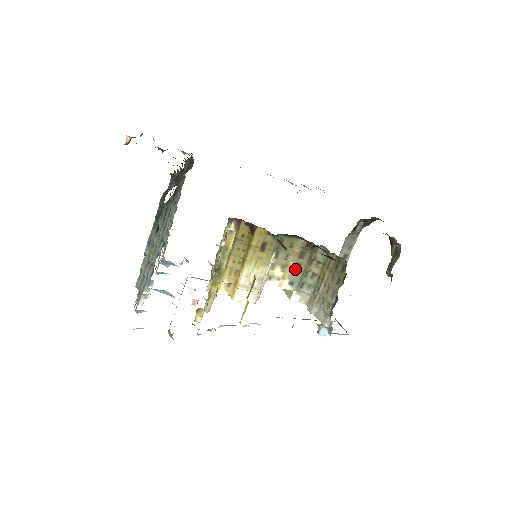
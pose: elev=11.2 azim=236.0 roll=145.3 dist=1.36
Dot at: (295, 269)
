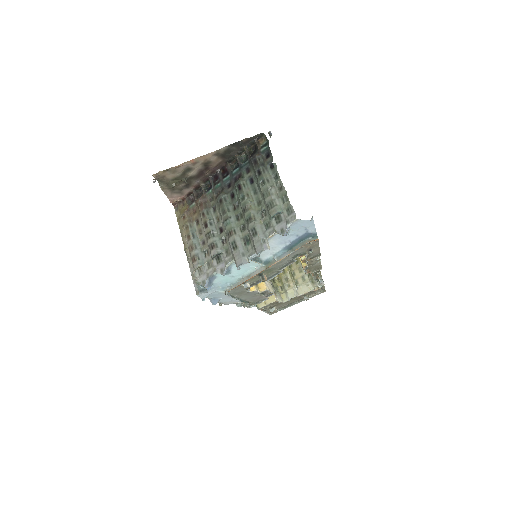
Dot at: occluded
